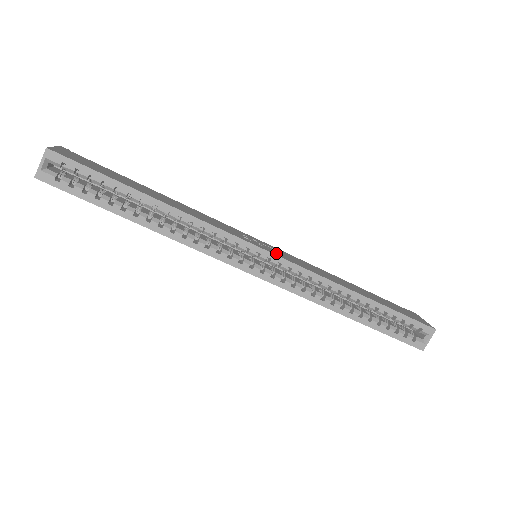
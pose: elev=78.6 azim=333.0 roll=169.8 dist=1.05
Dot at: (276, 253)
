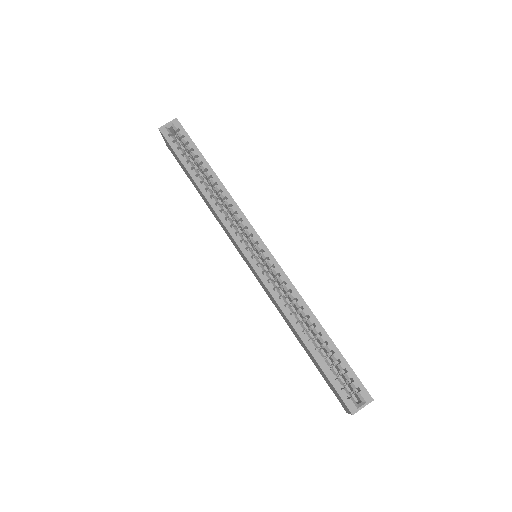
Dot at: occluded
